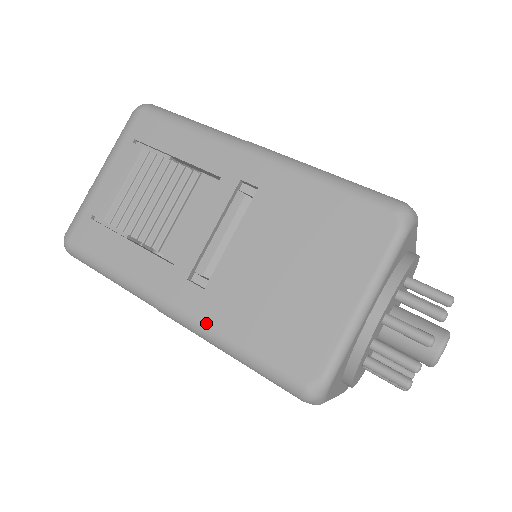
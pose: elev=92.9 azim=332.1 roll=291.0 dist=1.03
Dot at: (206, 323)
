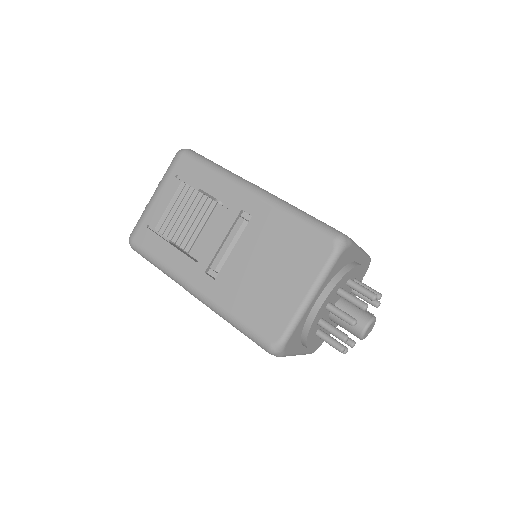
Dot at: (214, 301)
